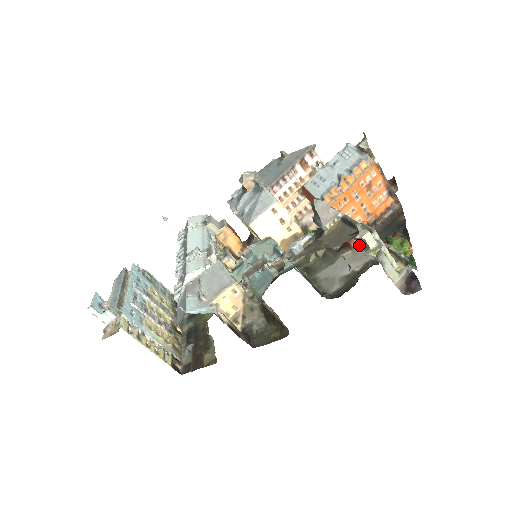
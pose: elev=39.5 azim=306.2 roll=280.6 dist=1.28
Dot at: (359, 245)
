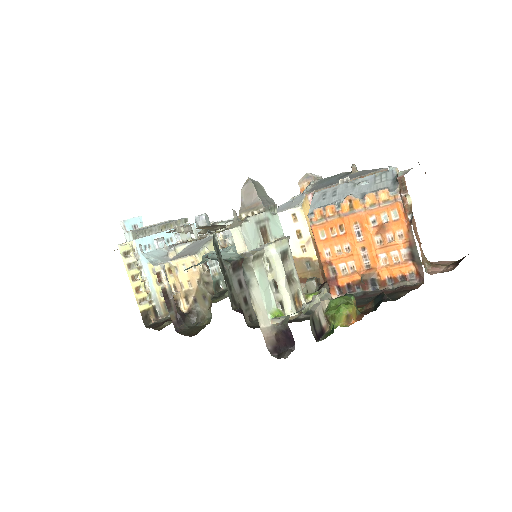
Dot at: occluded
